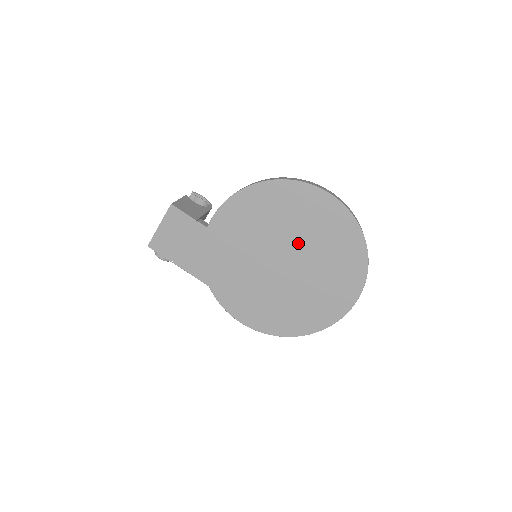
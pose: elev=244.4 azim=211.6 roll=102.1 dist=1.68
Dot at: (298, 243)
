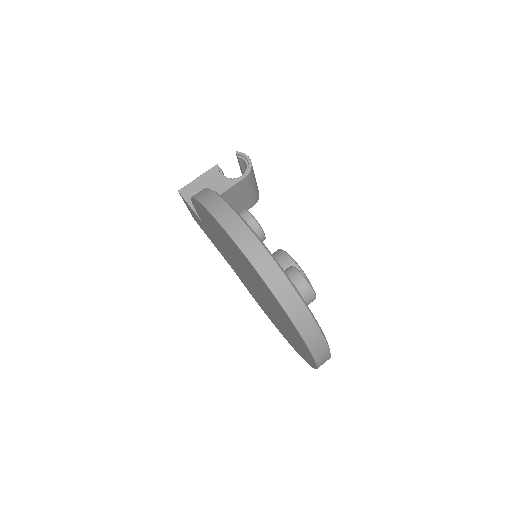
Dot at: (247, 273)
